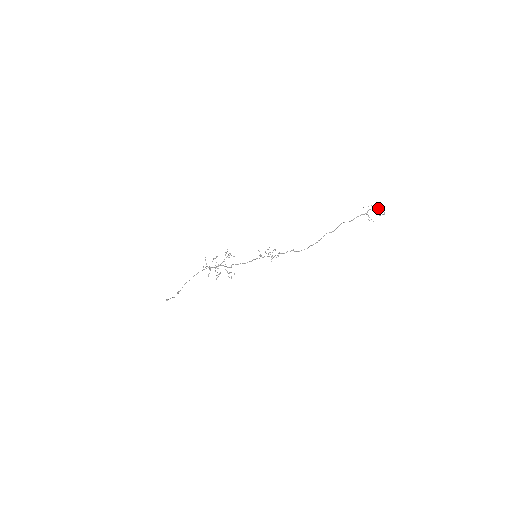
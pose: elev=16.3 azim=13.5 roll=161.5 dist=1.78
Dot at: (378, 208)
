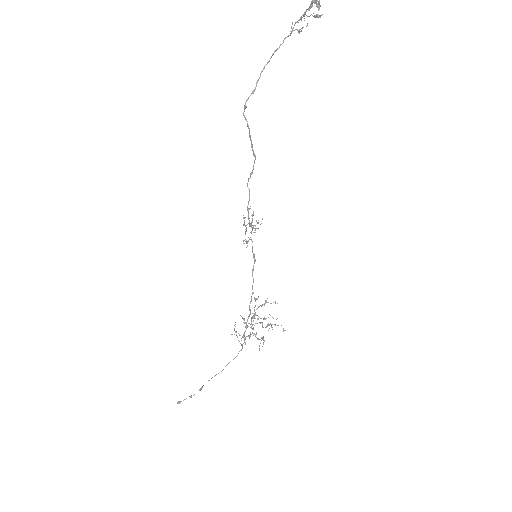
Dot at: occluded
